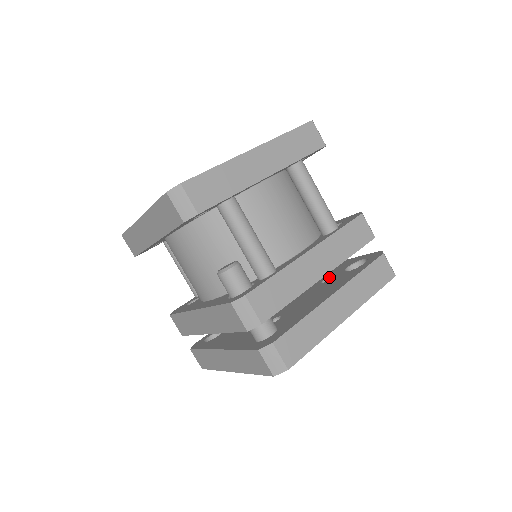
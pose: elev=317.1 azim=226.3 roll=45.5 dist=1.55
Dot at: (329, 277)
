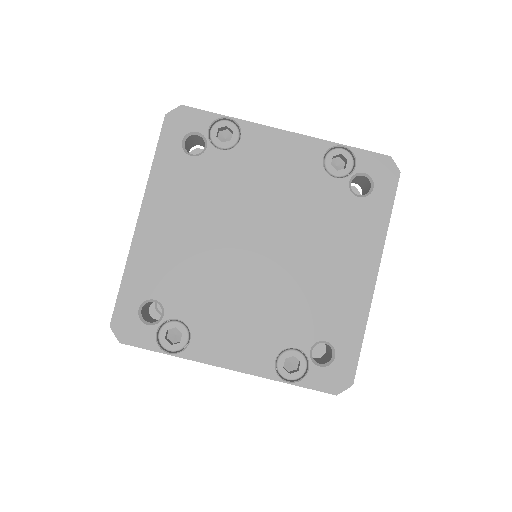
Dot at: occluded
